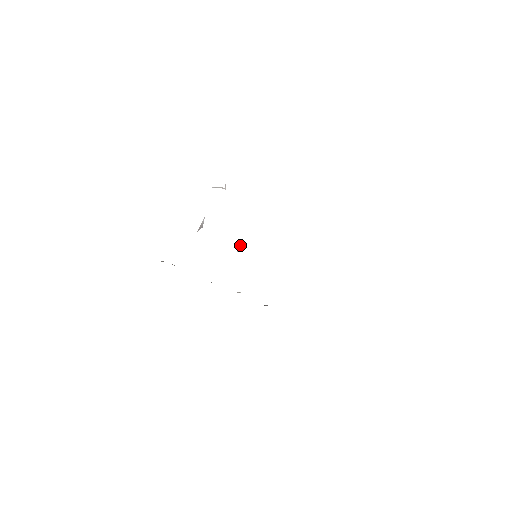
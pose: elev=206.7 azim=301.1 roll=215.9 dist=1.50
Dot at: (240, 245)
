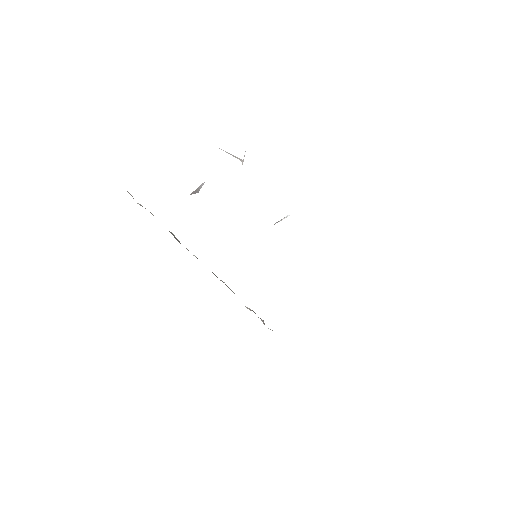
Dot at: (283, 218)
